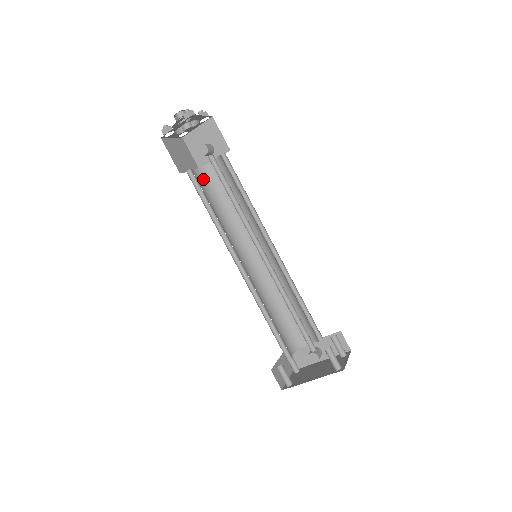
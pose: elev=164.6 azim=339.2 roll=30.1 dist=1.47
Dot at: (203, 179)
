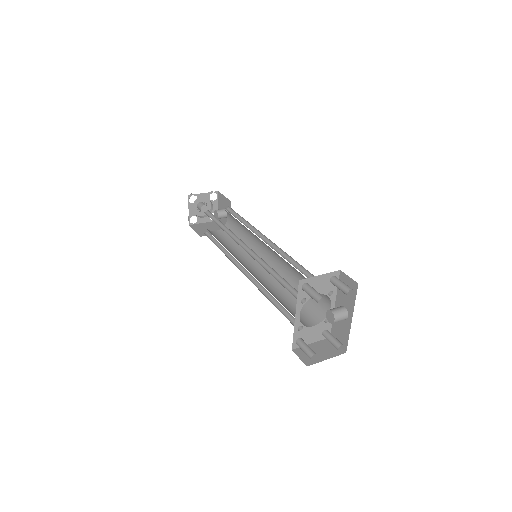
Dot at: (224, 233)
